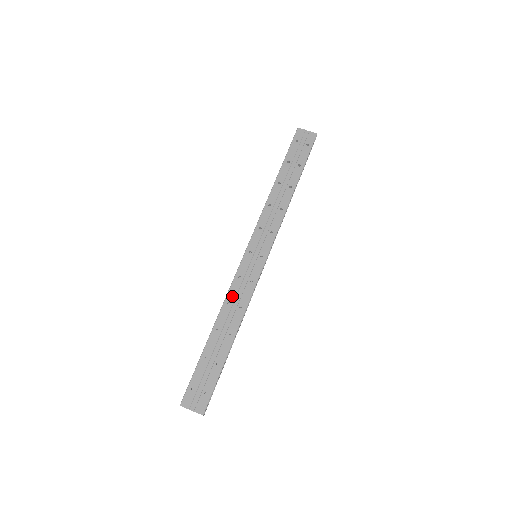
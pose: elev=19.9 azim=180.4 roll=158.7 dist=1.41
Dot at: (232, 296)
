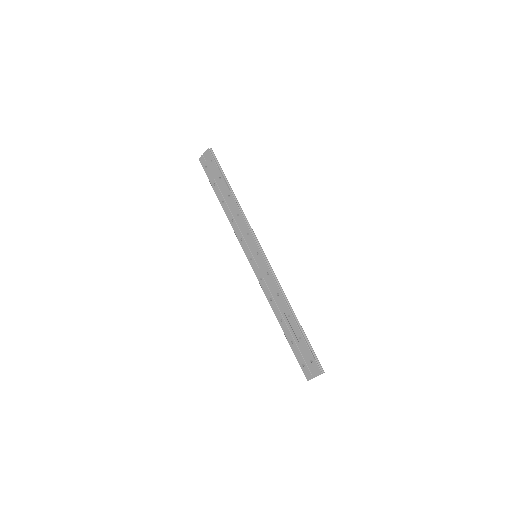
Dot at: (268, 293)
